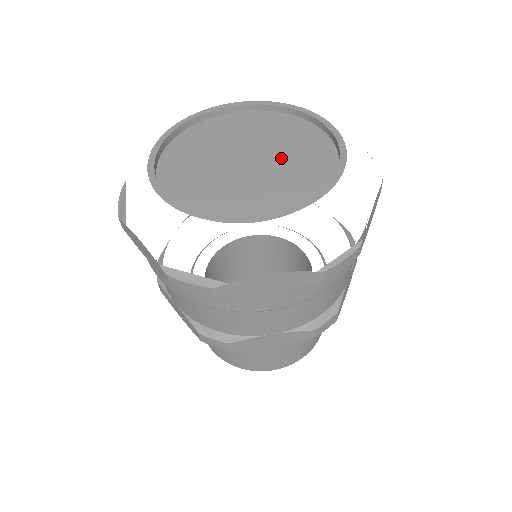
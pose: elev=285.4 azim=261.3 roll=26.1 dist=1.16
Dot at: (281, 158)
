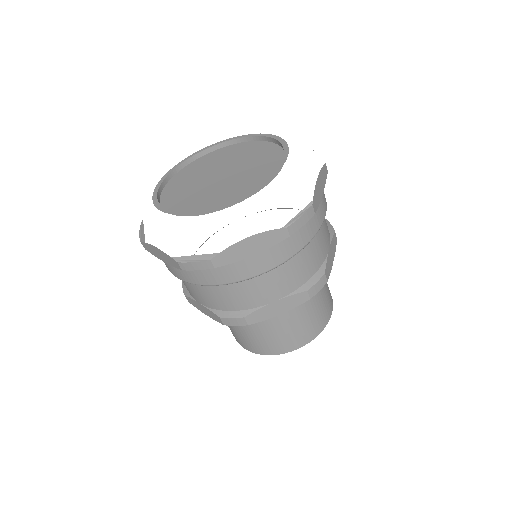
Dot at: (245, 167)
